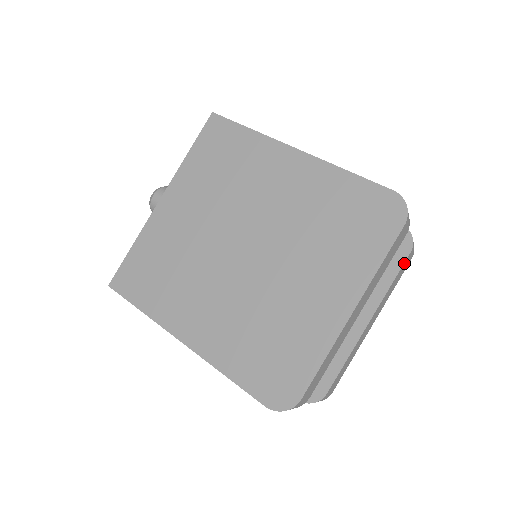
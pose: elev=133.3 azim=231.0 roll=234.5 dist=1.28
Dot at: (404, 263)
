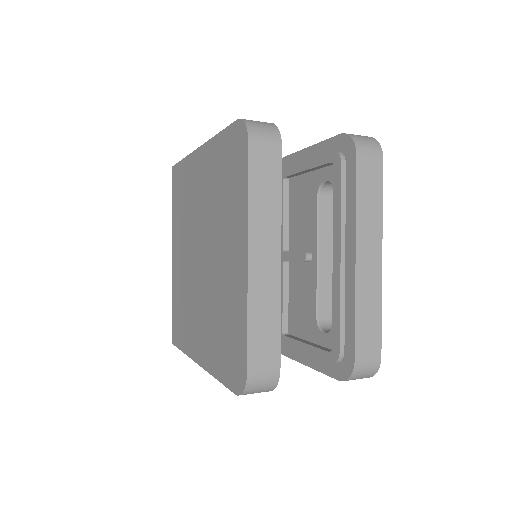
Dot at: (358, 171)
